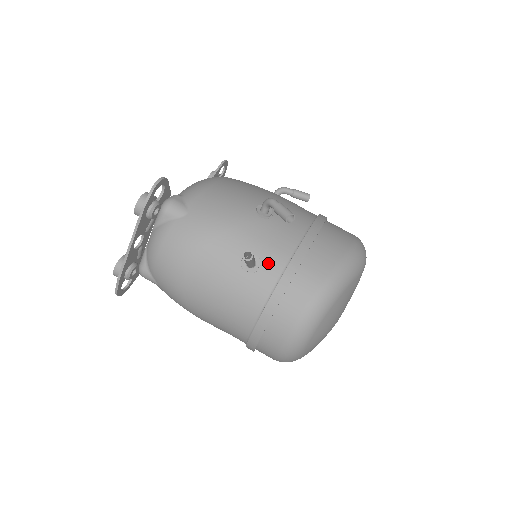
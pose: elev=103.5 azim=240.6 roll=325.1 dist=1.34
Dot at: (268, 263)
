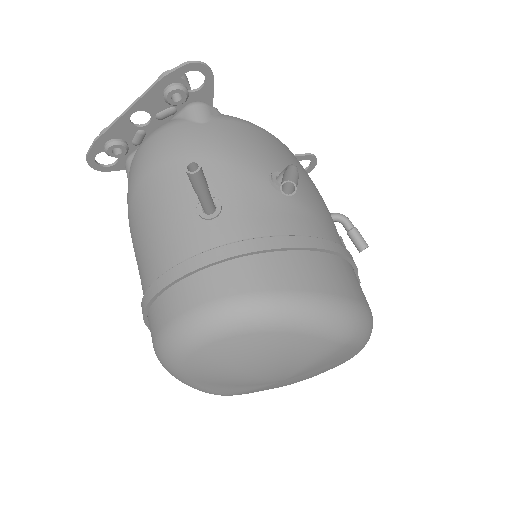
Dot at: (226, 222)
